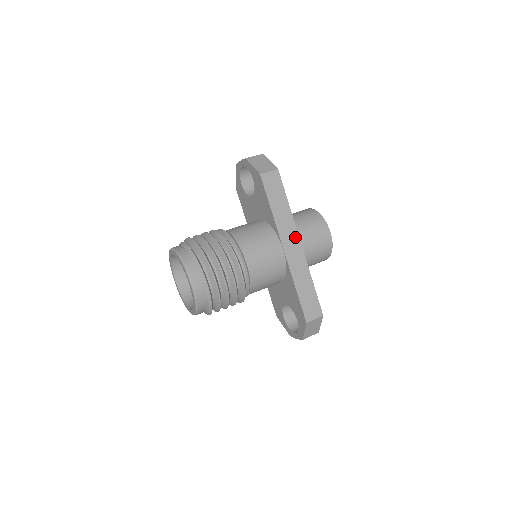
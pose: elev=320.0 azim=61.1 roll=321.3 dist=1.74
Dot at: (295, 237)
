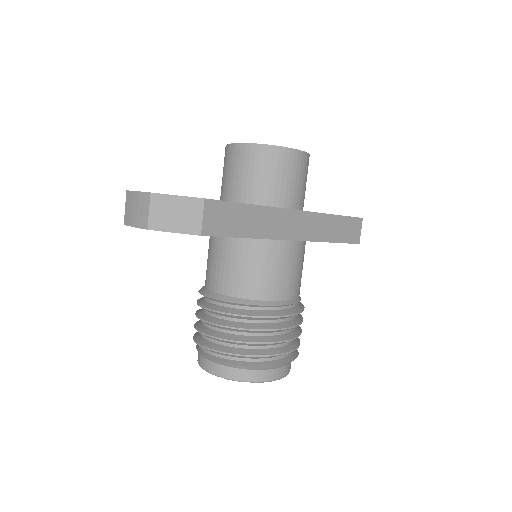
Dot at: (289, 216)
